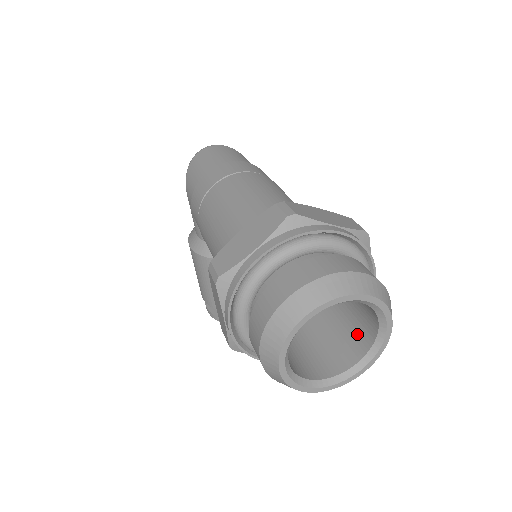
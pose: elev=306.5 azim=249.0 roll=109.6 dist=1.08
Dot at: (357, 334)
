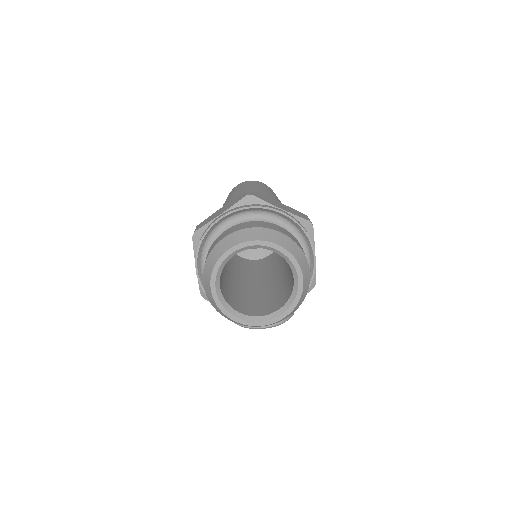
Dot at: (286, 292)
